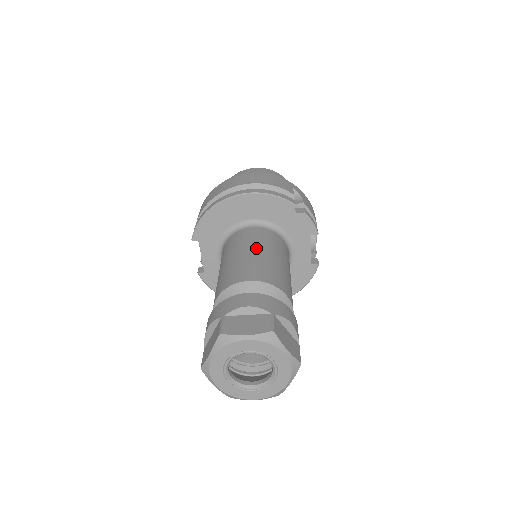
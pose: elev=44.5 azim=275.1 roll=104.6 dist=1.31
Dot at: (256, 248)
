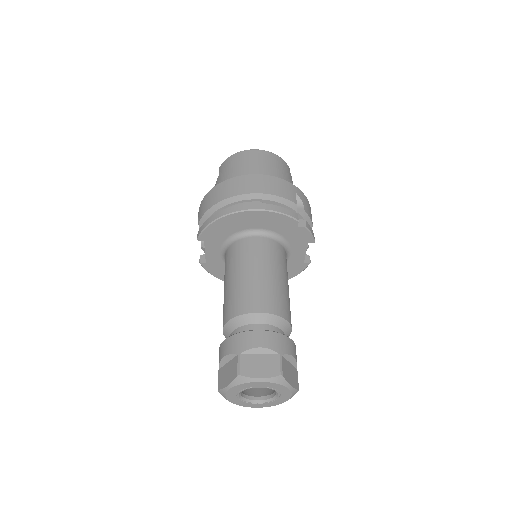
Dot at: (262, 268)
